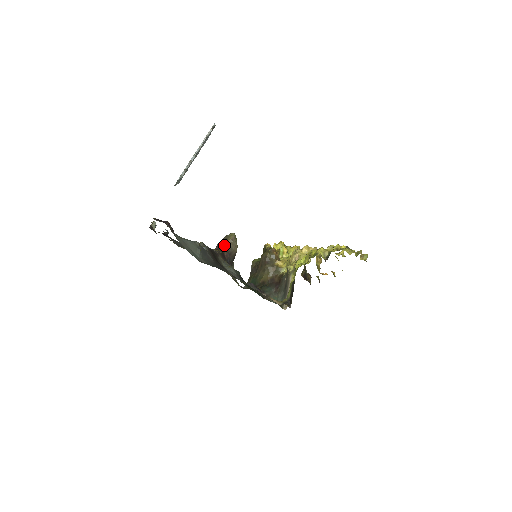
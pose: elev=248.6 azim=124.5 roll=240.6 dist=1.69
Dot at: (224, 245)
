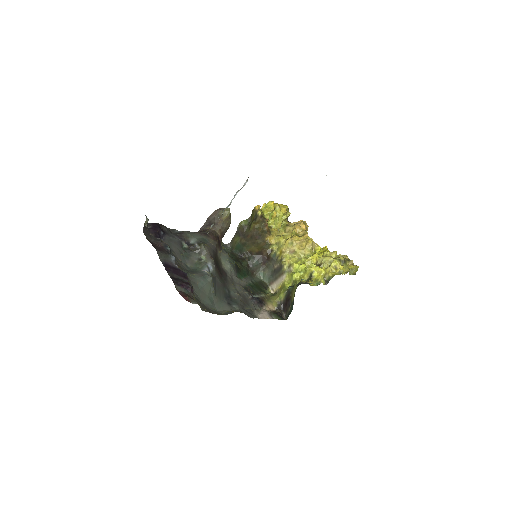
Dot at: (218, 225)
